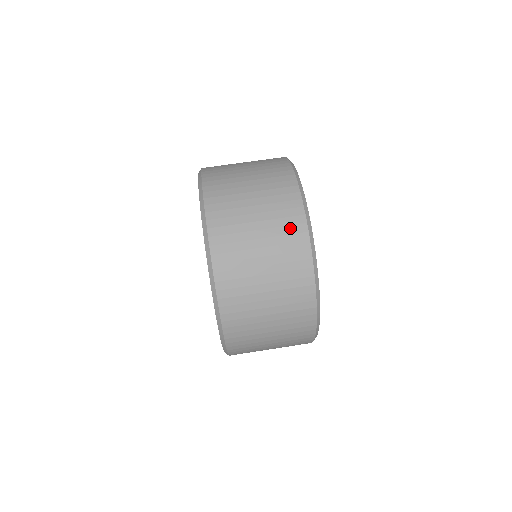
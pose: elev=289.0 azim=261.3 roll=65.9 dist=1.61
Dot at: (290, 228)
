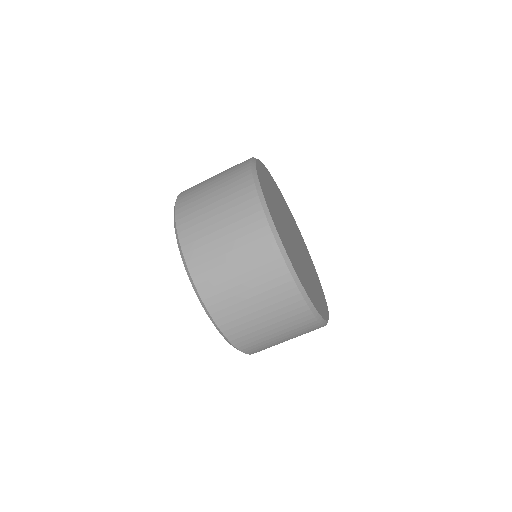
Dot at: (279, 288)
